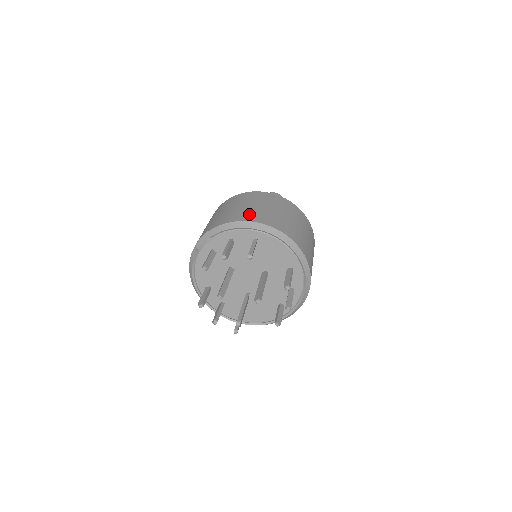
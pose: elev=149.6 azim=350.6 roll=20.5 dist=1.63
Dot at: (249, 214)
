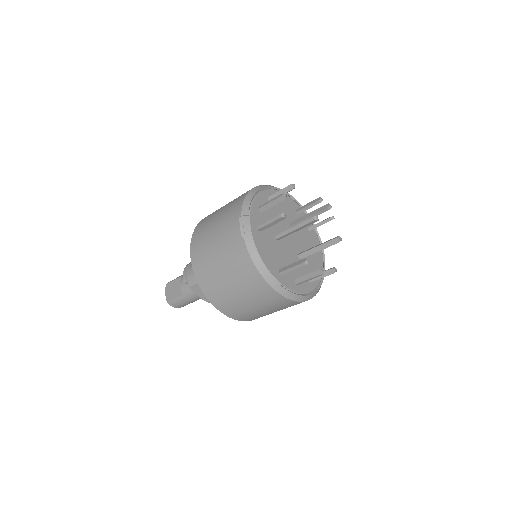
Dot at: (241, 195)
